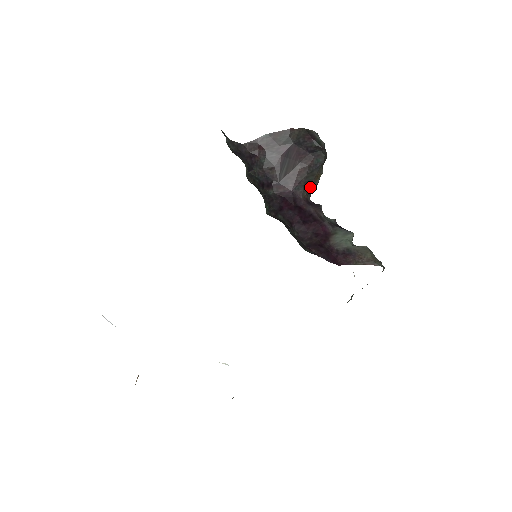
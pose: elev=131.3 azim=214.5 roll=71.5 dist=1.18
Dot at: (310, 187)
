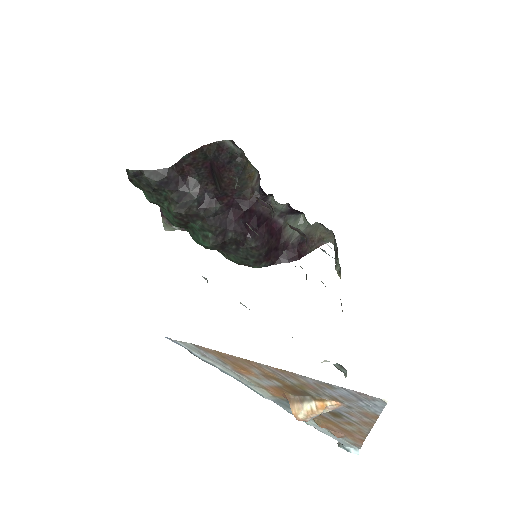
Dot at: (250, 187)
